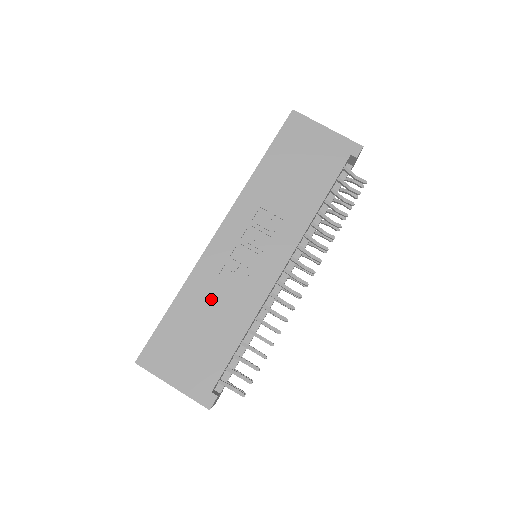
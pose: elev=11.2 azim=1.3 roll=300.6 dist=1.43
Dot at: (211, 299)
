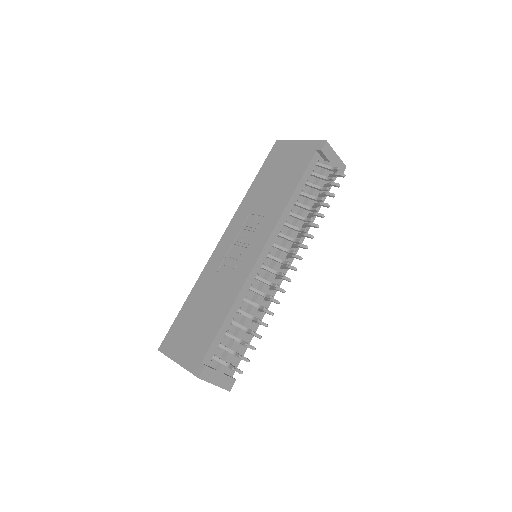
Dot at: (210, 290)
